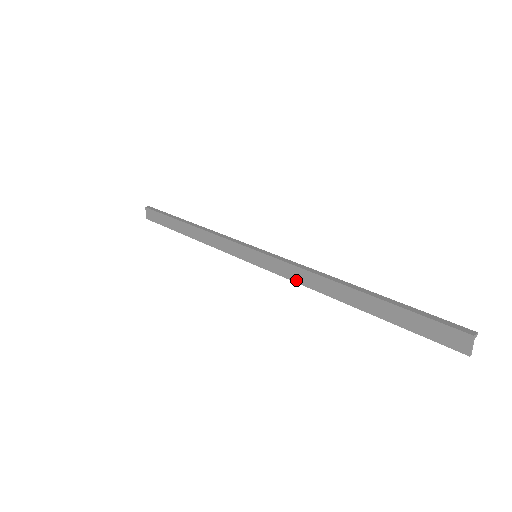
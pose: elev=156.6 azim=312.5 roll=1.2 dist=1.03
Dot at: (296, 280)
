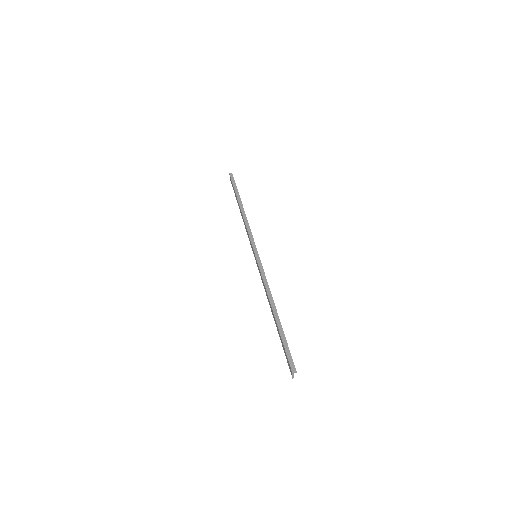
Dot at: (263, 285)
